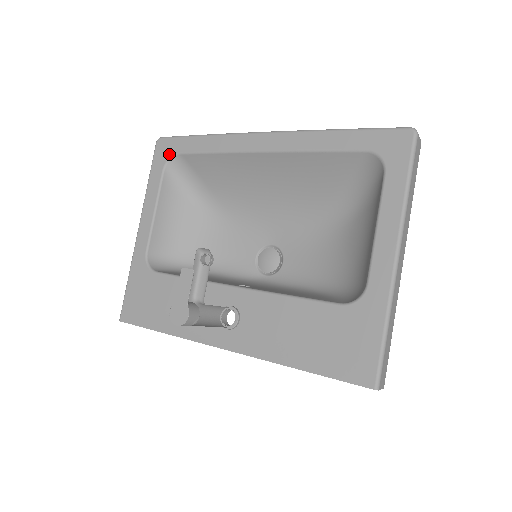
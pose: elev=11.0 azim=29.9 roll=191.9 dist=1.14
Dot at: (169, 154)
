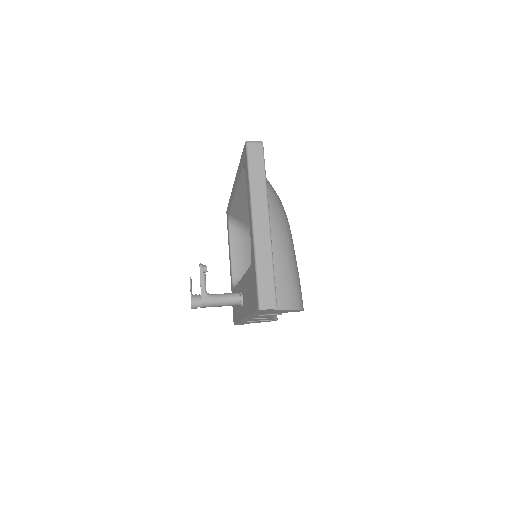
Dot at: (228, 218)
